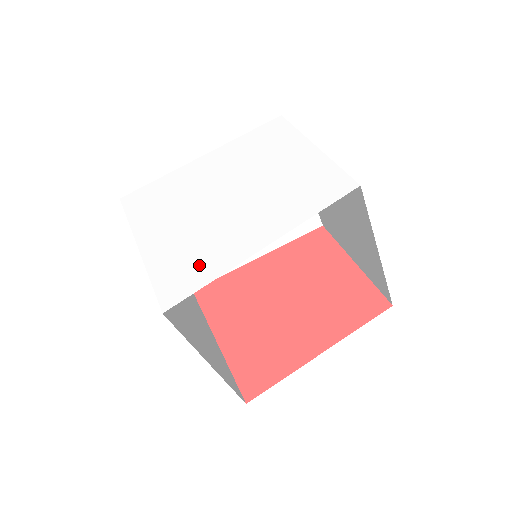
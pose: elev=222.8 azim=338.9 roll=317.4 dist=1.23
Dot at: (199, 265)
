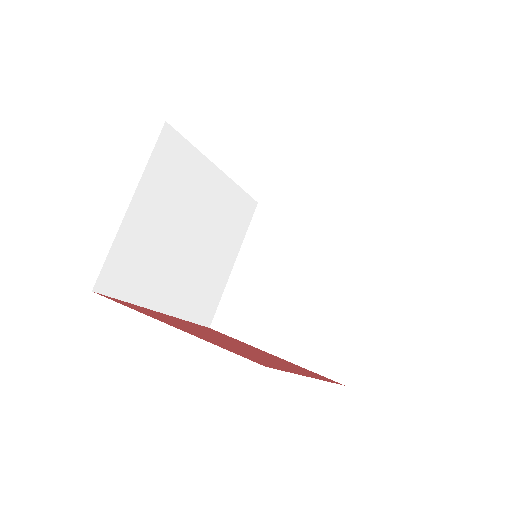
Dot at: occluded
